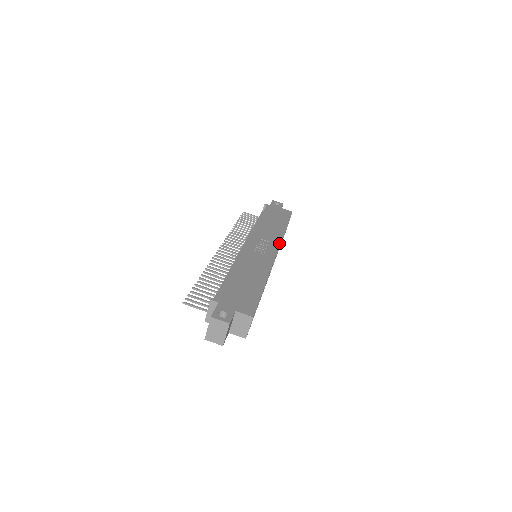
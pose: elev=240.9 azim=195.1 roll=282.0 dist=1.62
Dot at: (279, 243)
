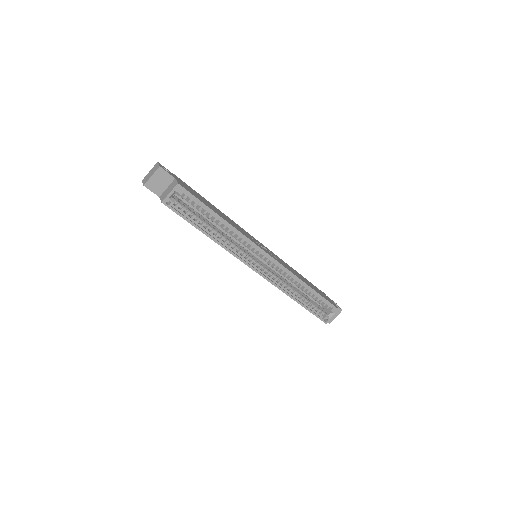
Dot at: (283, 265)
